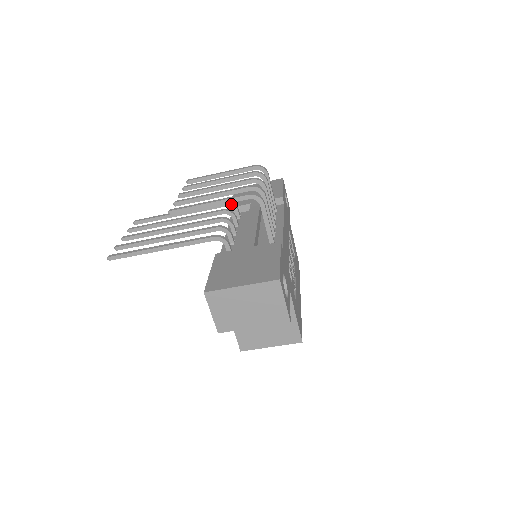
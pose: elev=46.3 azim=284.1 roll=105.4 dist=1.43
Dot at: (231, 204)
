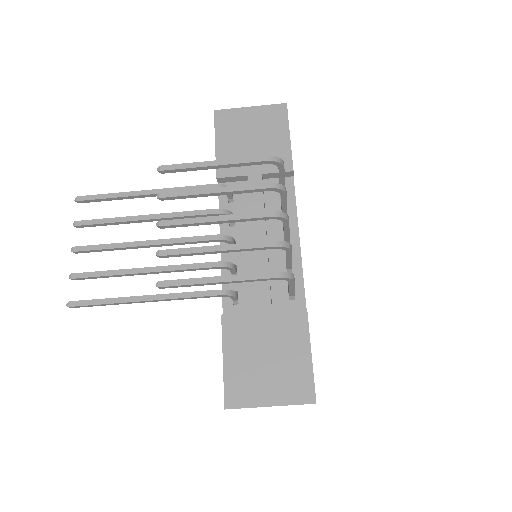
Dot at: occluded
